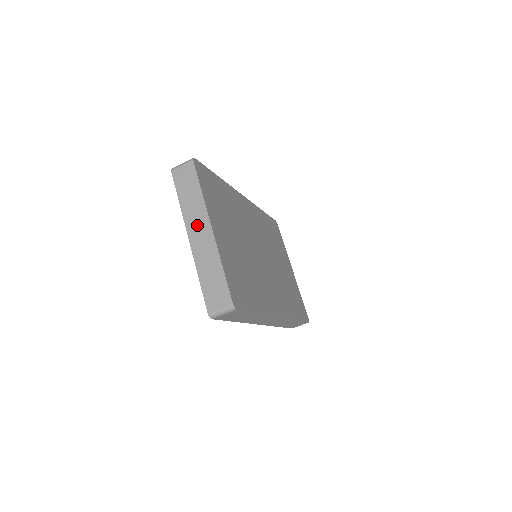
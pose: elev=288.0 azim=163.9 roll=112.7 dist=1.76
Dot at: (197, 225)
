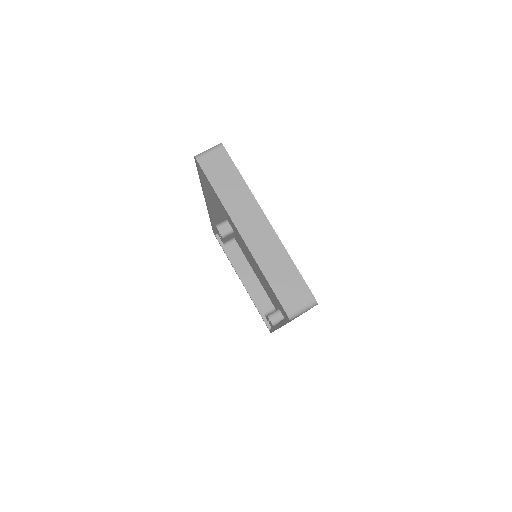
Dot at: (248, 218)
